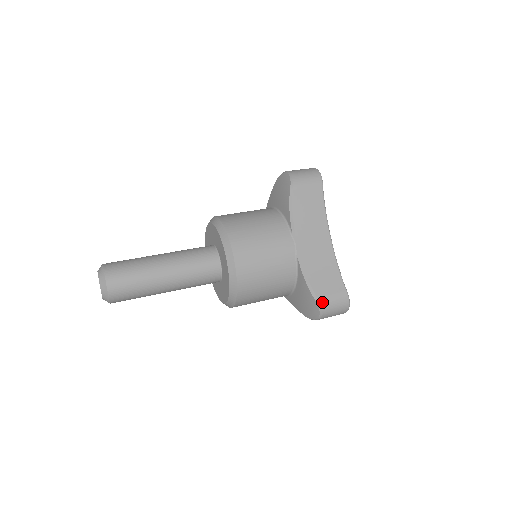
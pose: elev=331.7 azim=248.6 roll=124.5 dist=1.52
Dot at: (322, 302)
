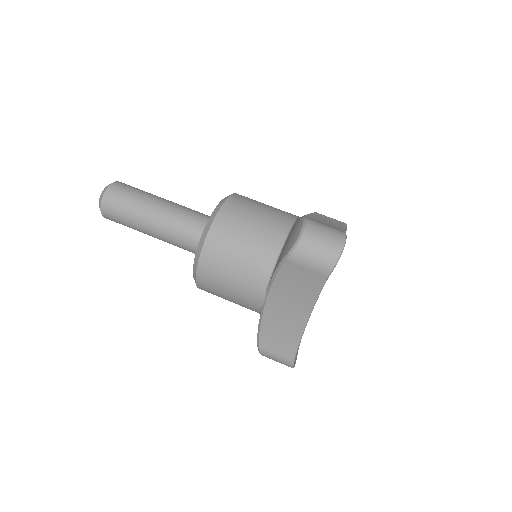
Dot at: (262, 352)
